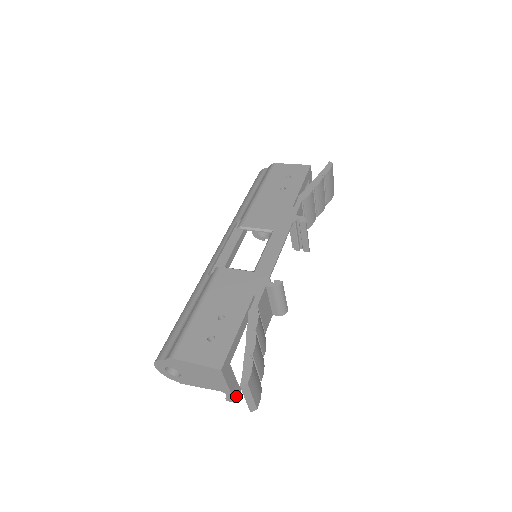
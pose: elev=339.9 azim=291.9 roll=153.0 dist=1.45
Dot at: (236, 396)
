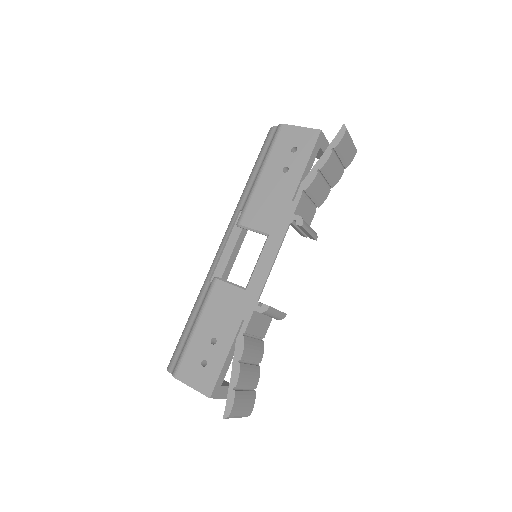
Dot at: occluded
